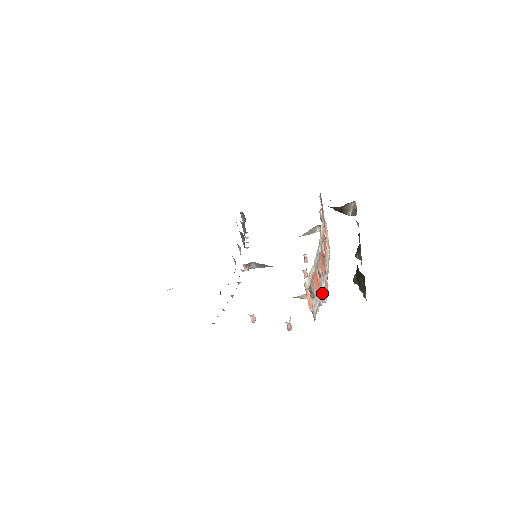
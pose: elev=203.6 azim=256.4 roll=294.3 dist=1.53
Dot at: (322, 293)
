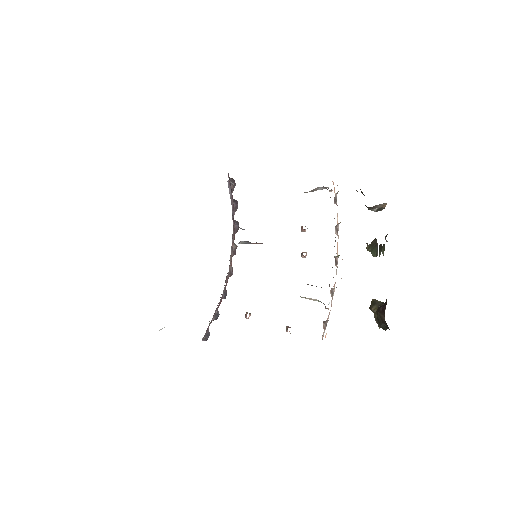
Dot at: occluded
